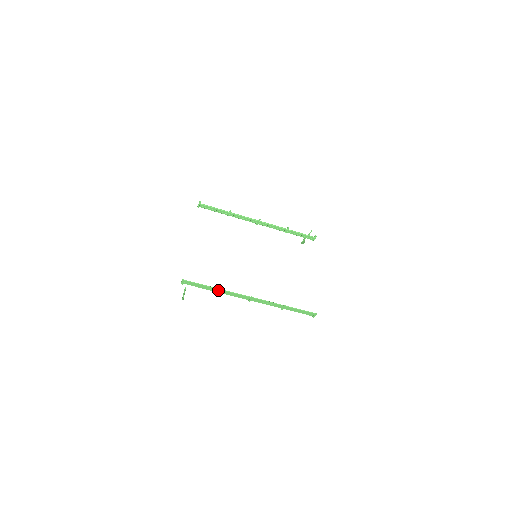
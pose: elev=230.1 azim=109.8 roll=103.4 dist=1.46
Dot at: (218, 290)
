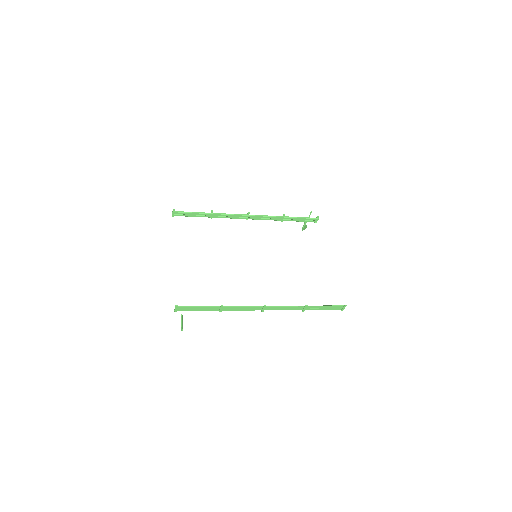
Dot at: (222, 308)
